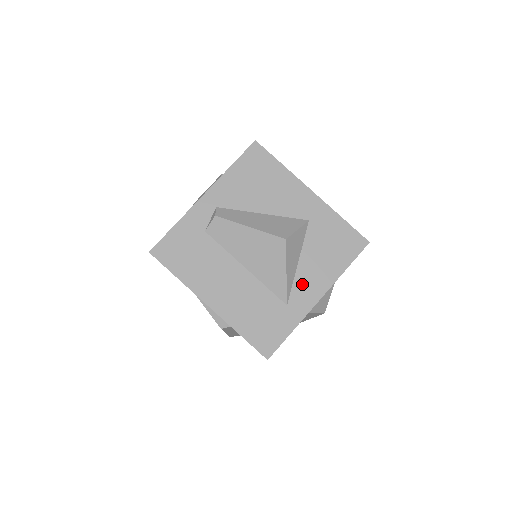
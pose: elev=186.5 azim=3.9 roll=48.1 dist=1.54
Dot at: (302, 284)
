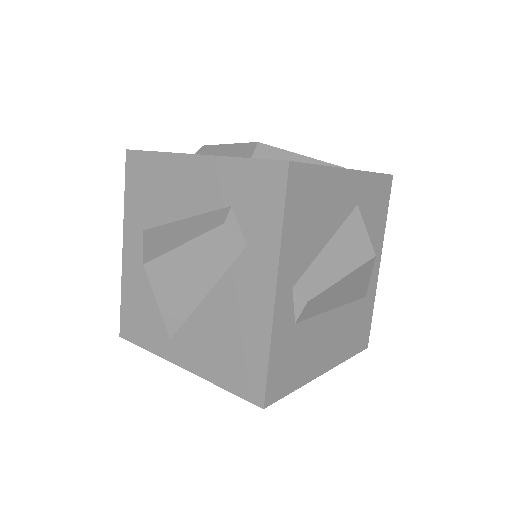
Dot at: occluded
